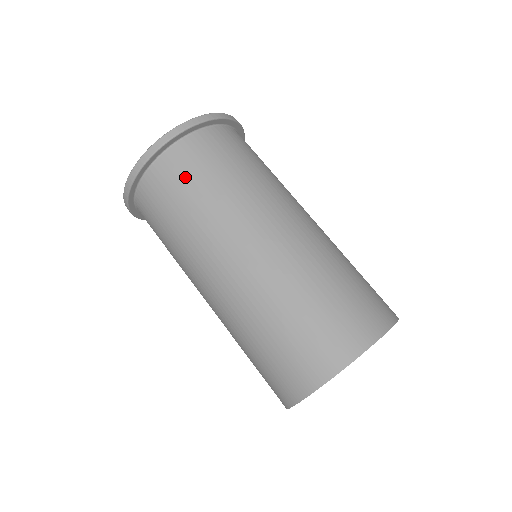
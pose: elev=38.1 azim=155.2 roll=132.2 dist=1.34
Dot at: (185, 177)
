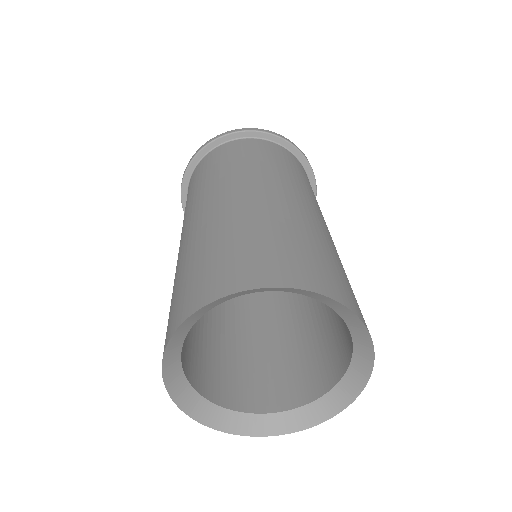
Dot at: (290, 161)
